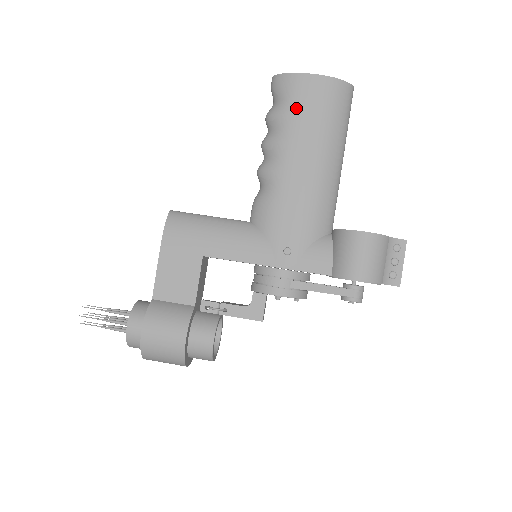
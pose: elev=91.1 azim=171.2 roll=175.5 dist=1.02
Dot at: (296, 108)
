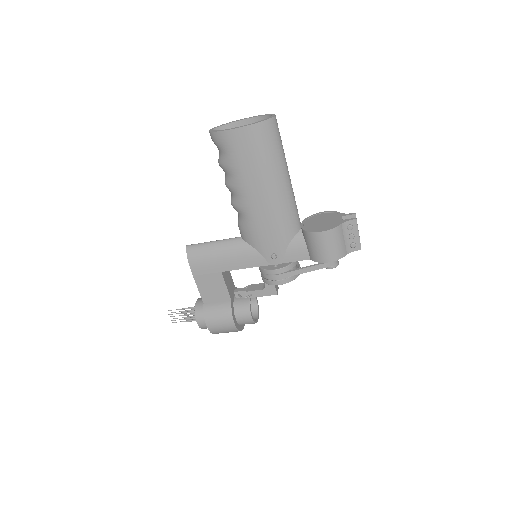
Dot at: (237, 158)
